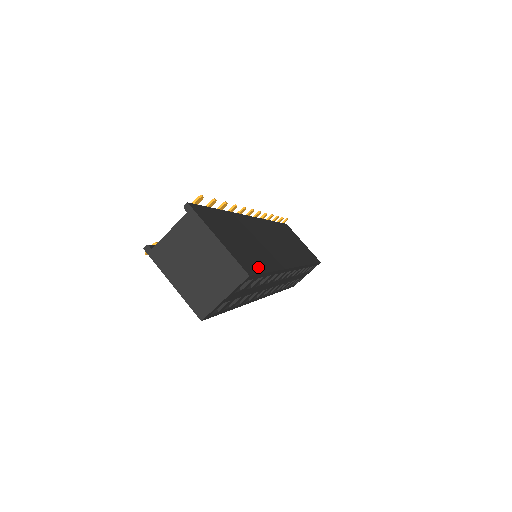
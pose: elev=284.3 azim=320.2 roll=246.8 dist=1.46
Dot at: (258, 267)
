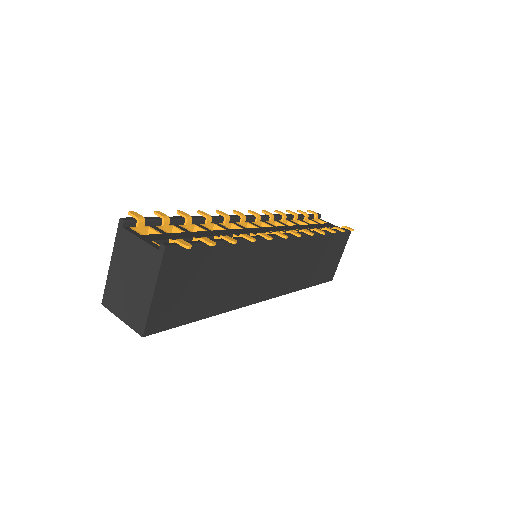
Dot at: (179, 320)
